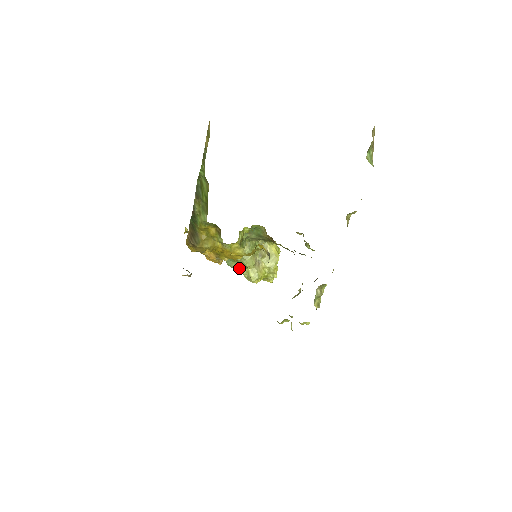
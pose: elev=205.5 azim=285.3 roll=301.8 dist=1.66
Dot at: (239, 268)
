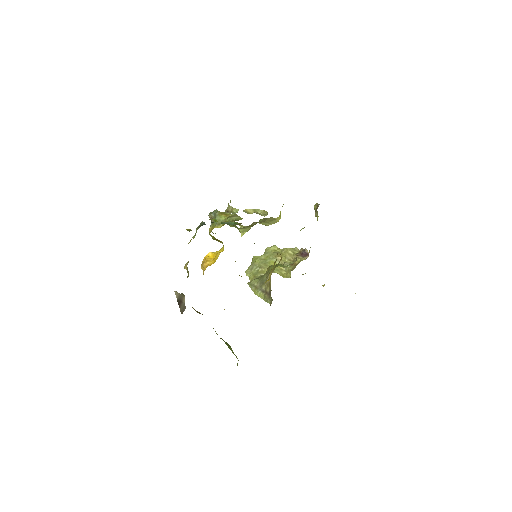
Dot at: (231, 225)
